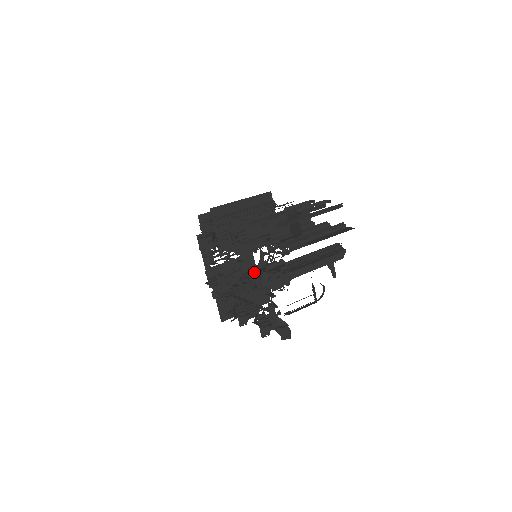
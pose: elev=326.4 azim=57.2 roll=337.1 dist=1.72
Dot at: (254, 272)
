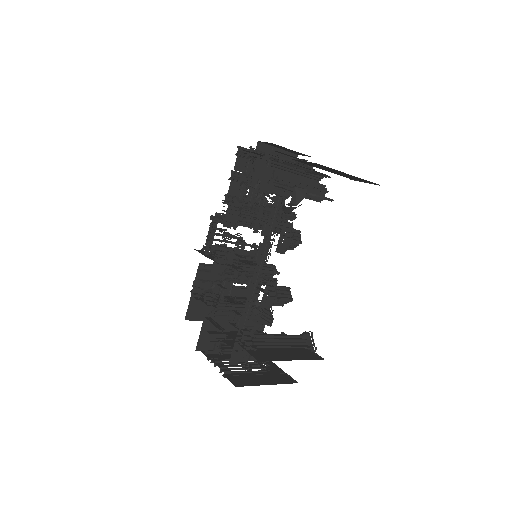
Dot at: occluded
